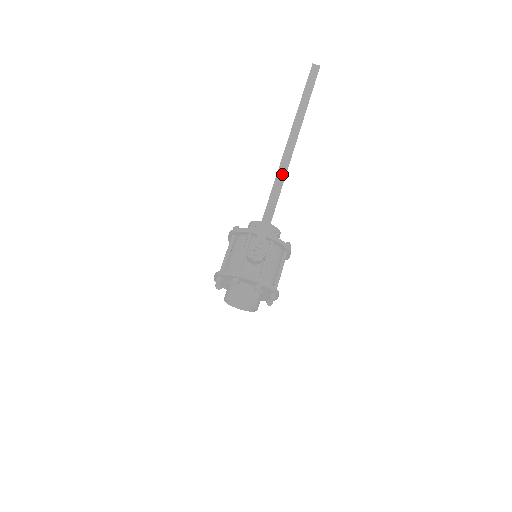
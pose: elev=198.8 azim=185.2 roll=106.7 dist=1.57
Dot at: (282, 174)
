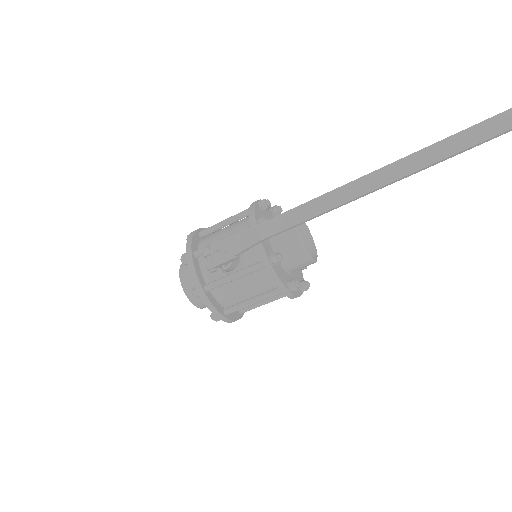
Dot at: (345, 195)
